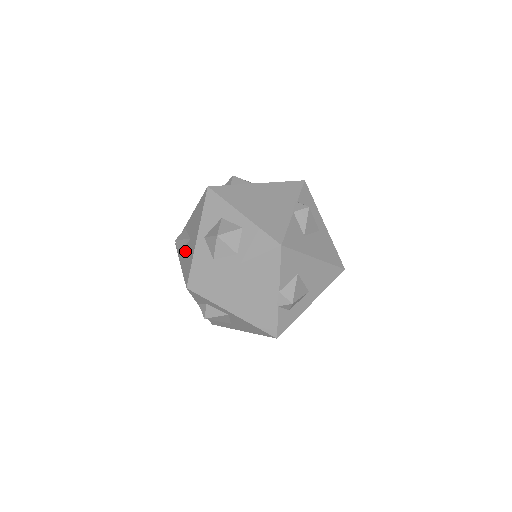
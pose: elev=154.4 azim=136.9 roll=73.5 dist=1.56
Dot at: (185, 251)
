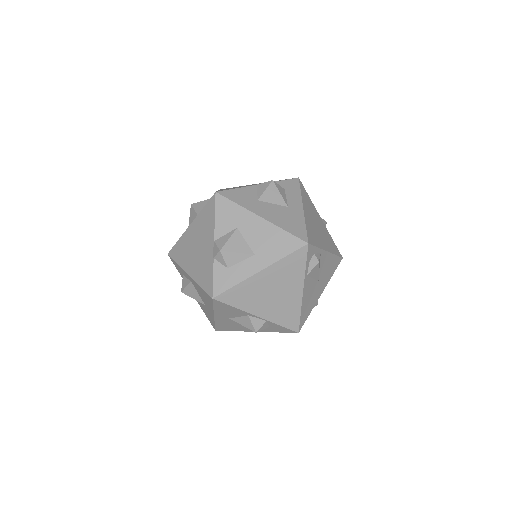
Dot at: occluded
